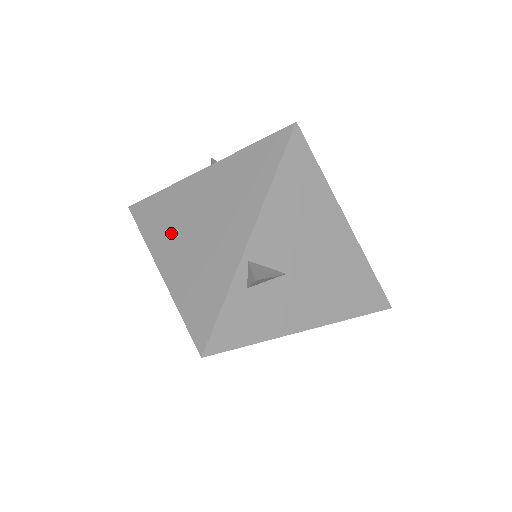
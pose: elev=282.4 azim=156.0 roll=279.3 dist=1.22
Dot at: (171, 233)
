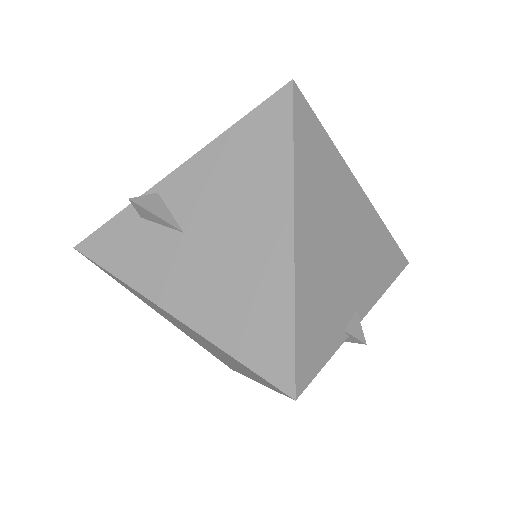
Dot at: occluded
